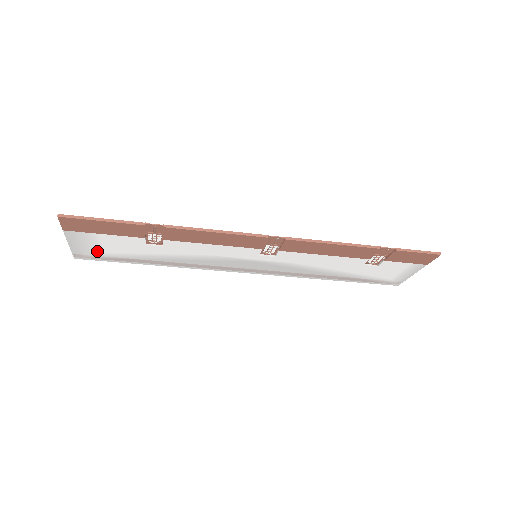
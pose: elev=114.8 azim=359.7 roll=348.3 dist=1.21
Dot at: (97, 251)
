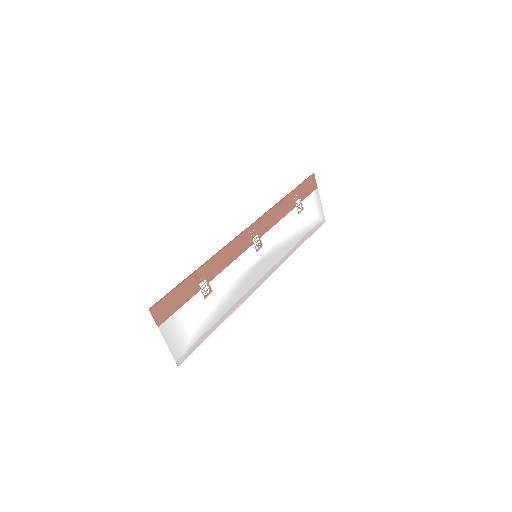
Dot at: (186, 339)
